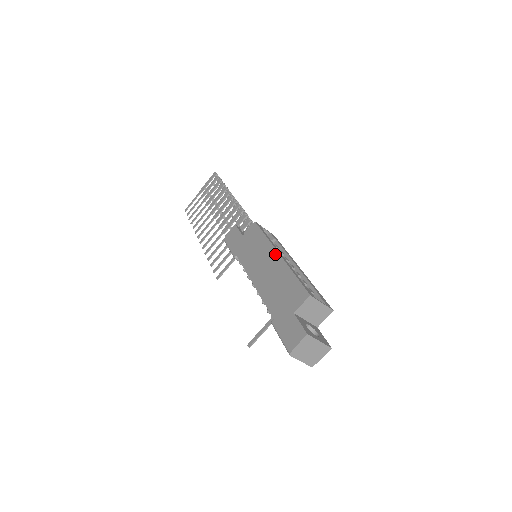
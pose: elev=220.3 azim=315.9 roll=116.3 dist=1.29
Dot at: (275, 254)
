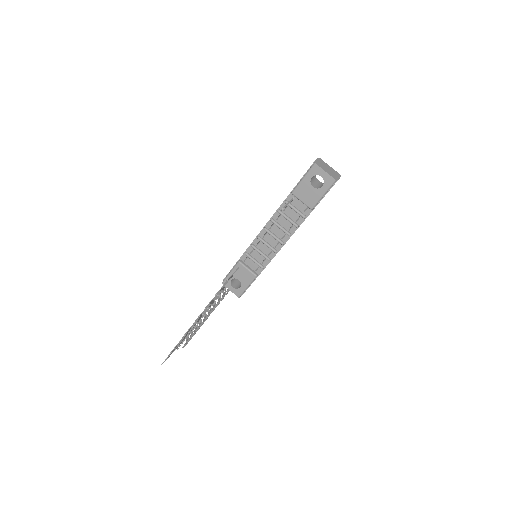
Dot at: occluded
